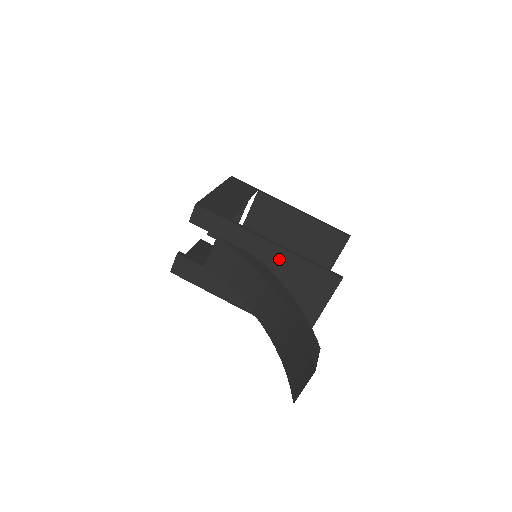
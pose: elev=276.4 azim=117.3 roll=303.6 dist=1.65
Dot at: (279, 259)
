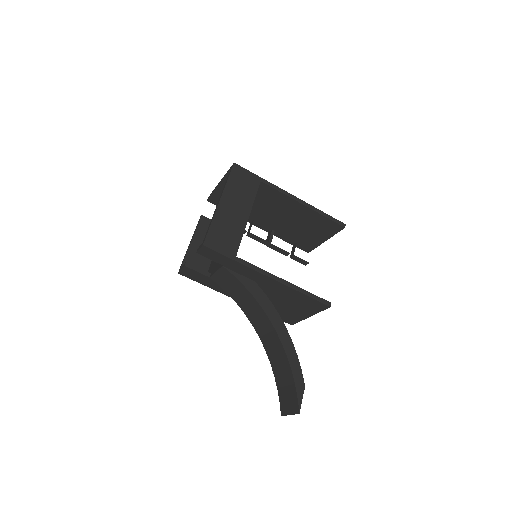
Dot at: (278, 288)
